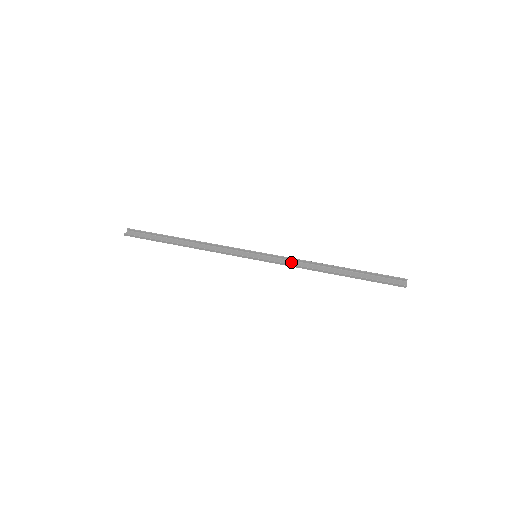
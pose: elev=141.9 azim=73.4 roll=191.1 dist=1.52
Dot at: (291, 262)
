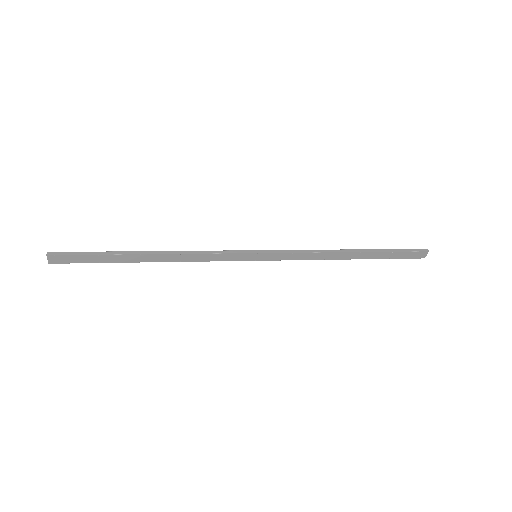
Dot at: (301, 256)
